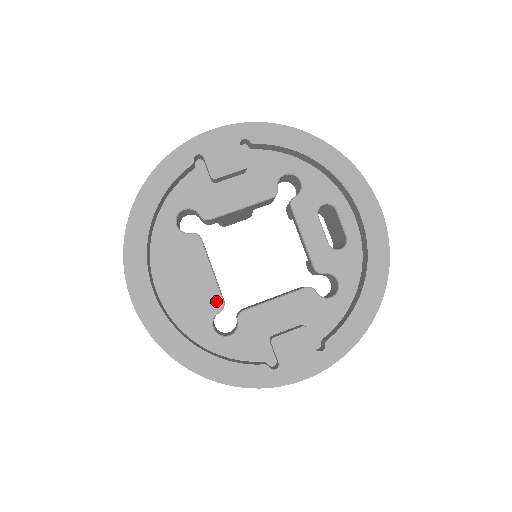
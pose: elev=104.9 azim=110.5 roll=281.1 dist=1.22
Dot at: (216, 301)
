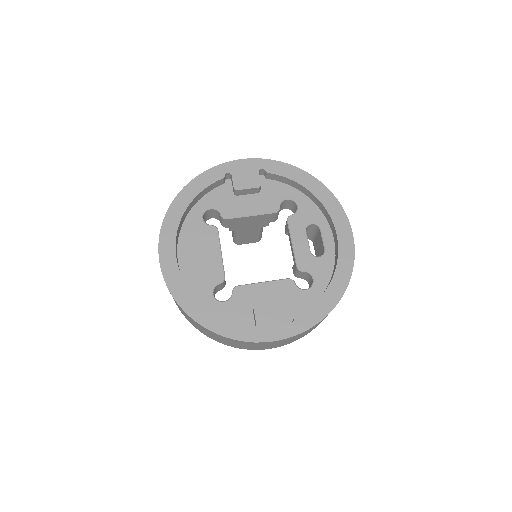
Dot at: (219, 275)
